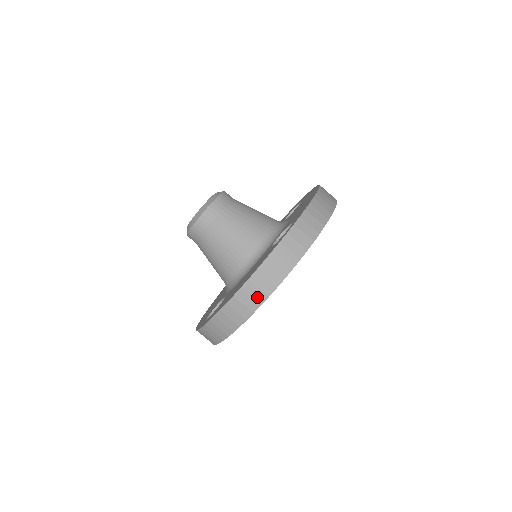
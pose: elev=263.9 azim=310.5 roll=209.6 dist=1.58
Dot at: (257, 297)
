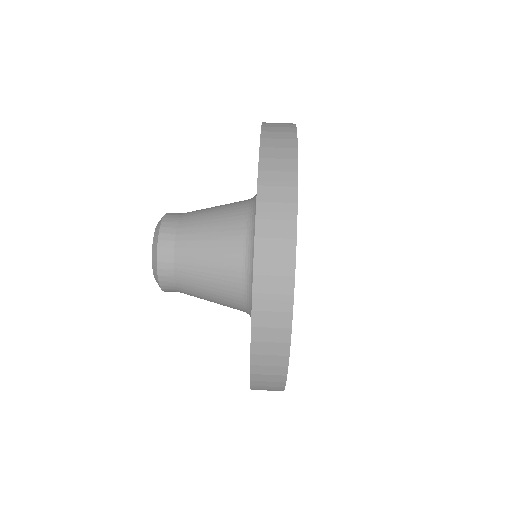
Dot at: (277, 352)
